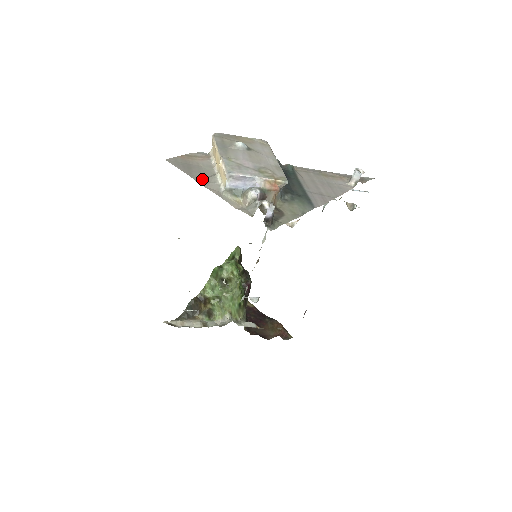
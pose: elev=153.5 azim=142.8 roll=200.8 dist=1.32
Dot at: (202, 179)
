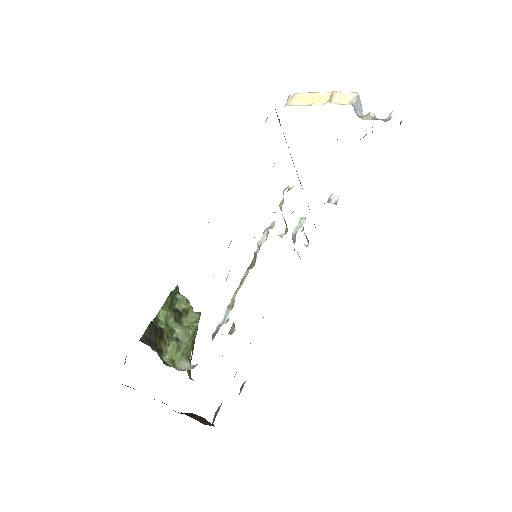
Dot at: occluded
